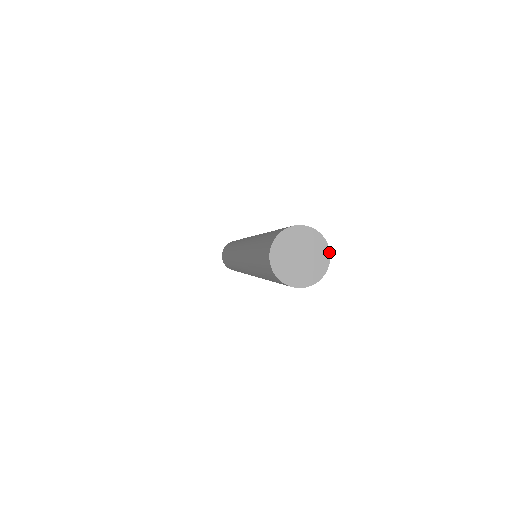
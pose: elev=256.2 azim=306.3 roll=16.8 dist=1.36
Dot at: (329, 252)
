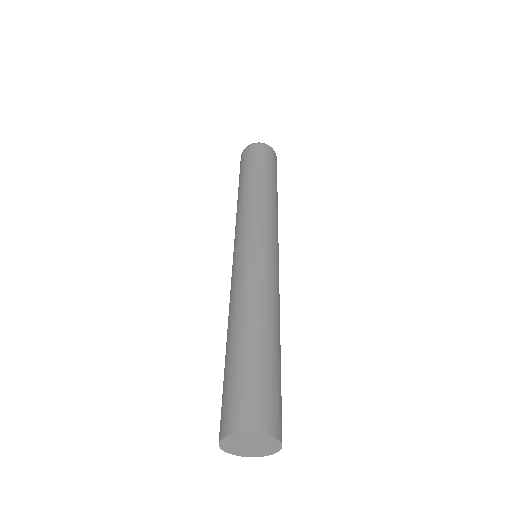
Dot at: (276, 439)
